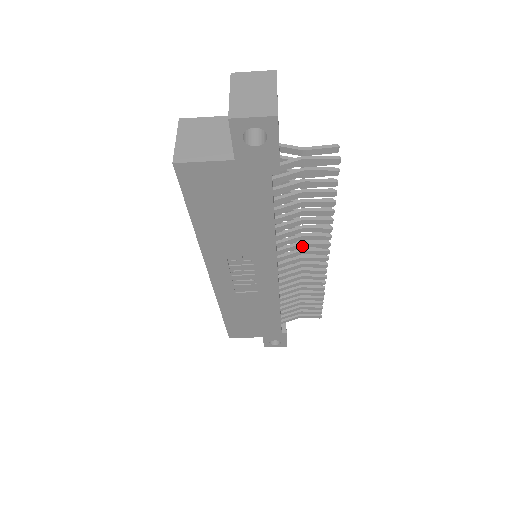
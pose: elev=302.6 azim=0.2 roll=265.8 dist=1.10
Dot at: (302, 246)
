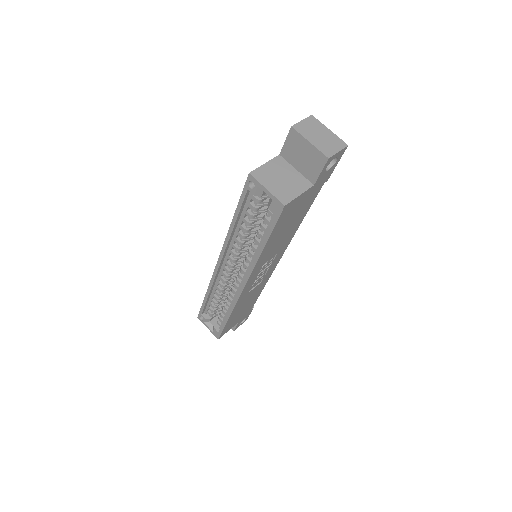
Dot at: occluded
